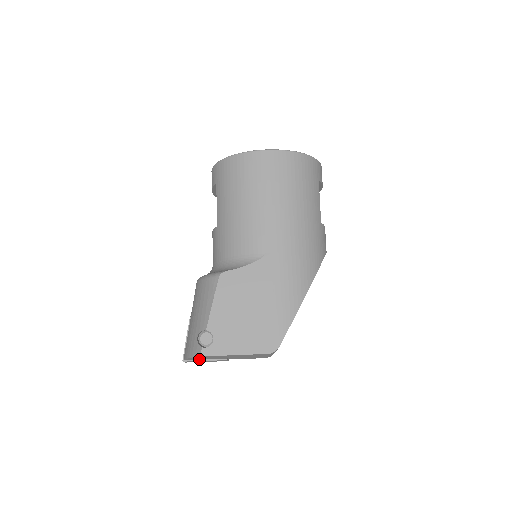
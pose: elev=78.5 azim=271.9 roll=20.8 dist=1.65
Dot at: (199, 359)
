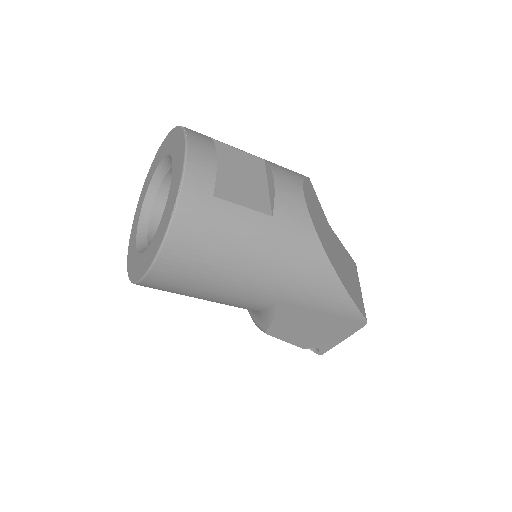
Dot at: occluded
